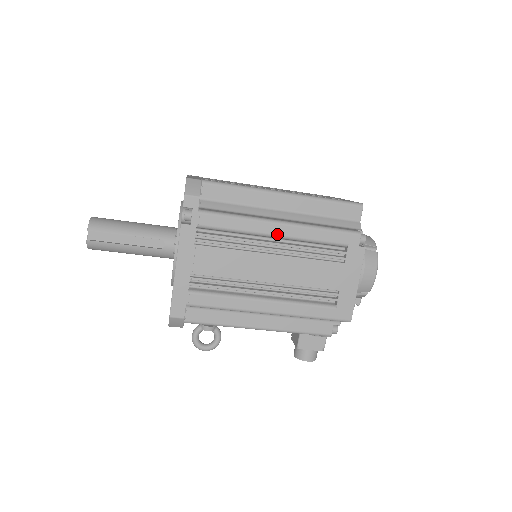
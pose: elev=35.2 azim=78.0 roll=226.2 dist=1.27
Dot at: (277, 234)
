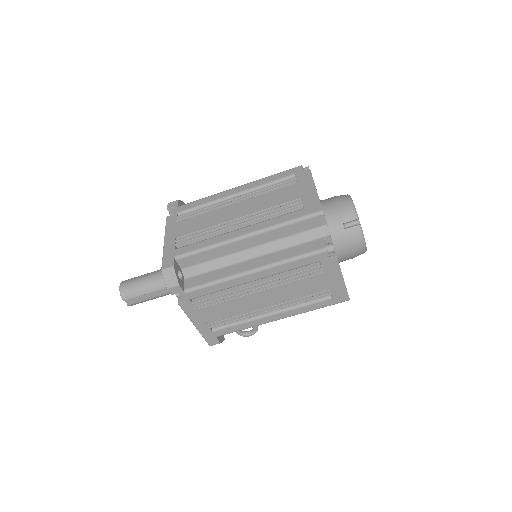
Dot at: (254, 280)
